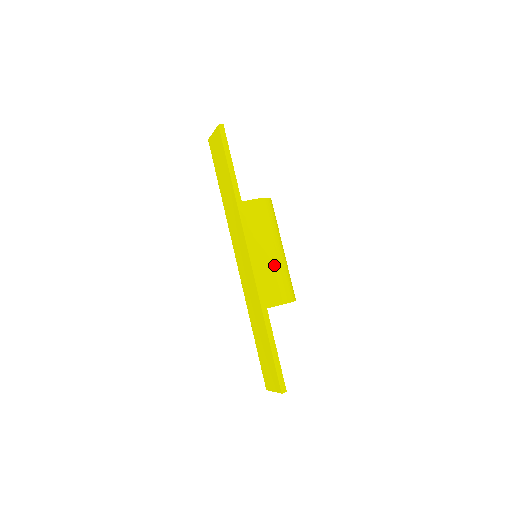
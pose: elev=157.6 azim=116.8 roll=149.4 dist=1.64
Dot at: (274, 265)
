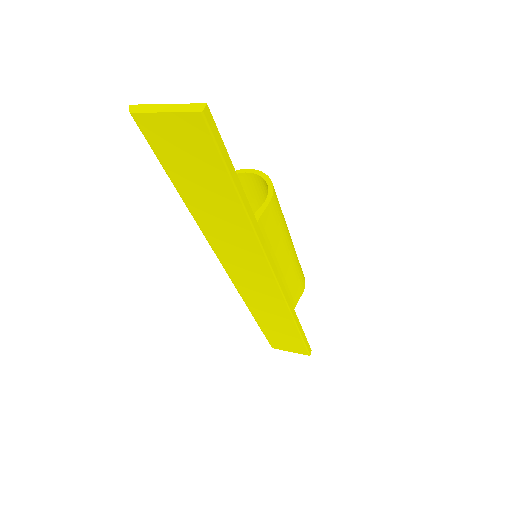
Dot at: (294, 263)
